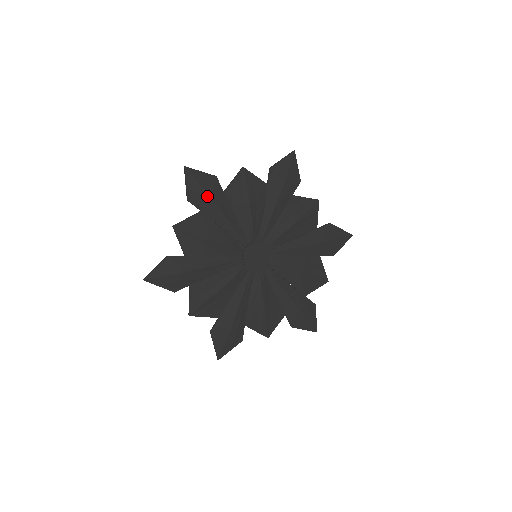
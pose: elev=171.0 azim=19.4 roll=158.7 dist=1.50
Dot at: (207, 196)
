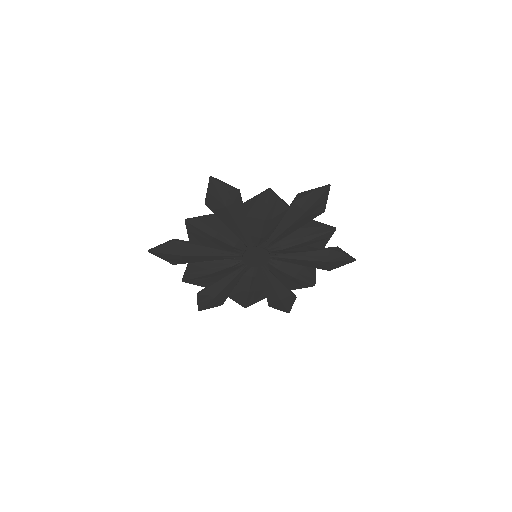
Dot at: (181, 256)
